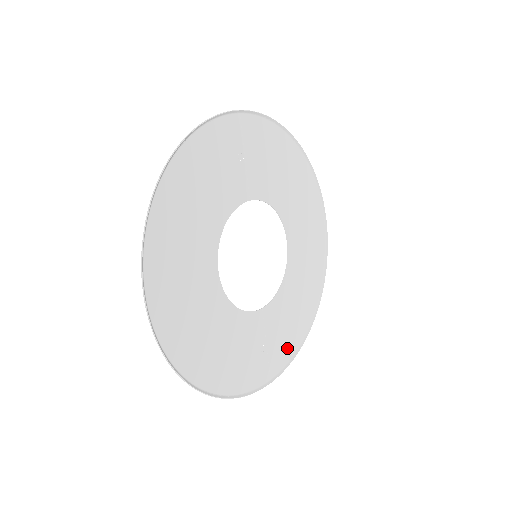
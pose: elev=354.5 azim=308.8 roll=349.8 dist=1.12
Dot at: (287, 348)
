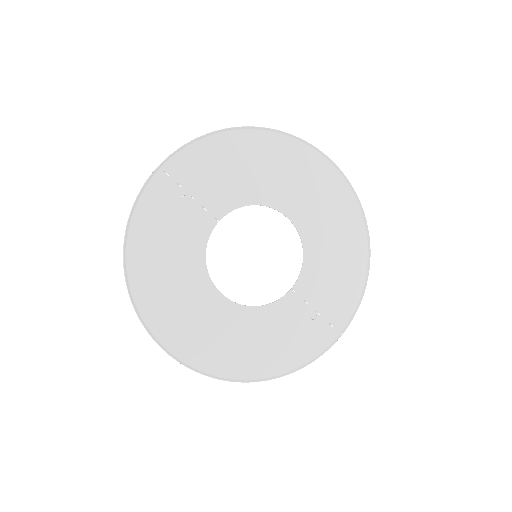
Dot at: (346, 298)
